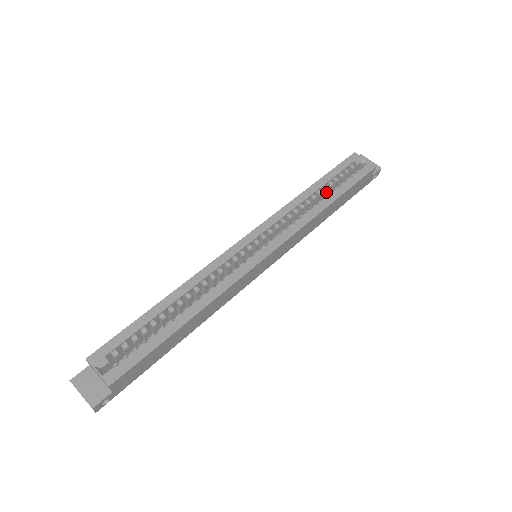
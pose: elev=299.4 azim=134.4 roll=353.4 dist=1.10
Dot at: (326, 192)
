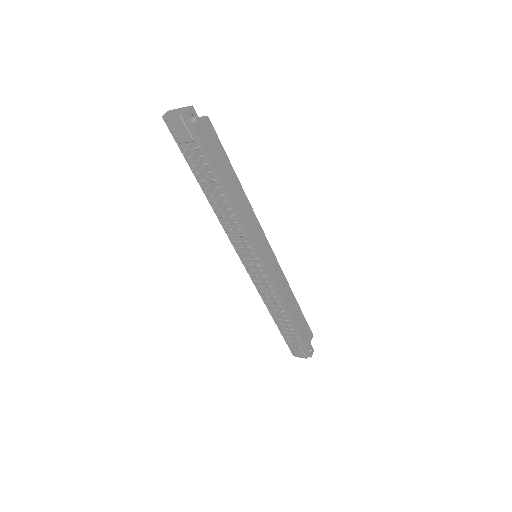
Dot at: occluded
